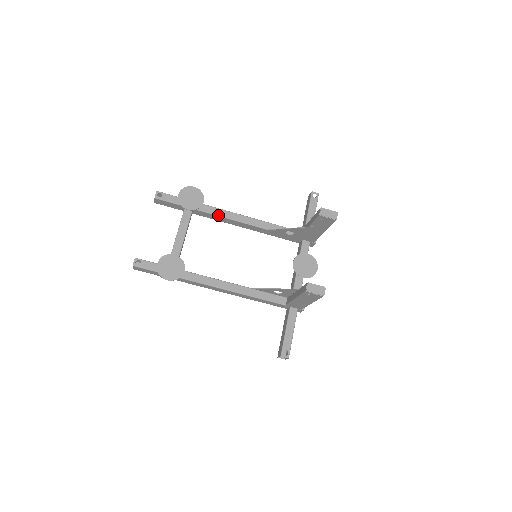
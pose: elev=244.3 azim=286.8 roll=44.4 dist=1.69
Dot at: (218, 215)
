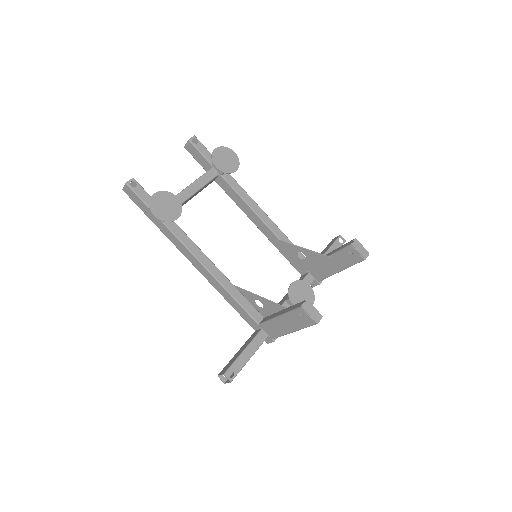
Dot at: (240, 195)
